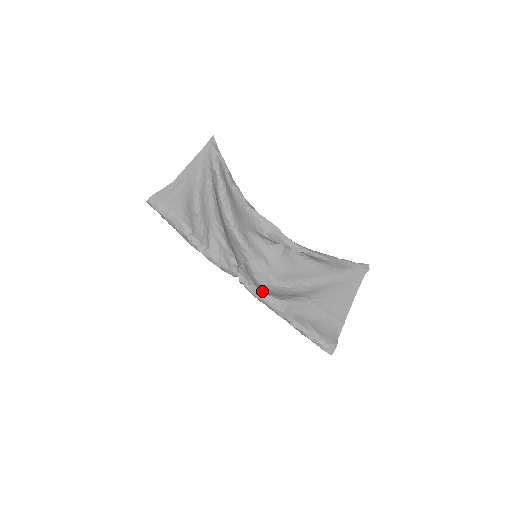
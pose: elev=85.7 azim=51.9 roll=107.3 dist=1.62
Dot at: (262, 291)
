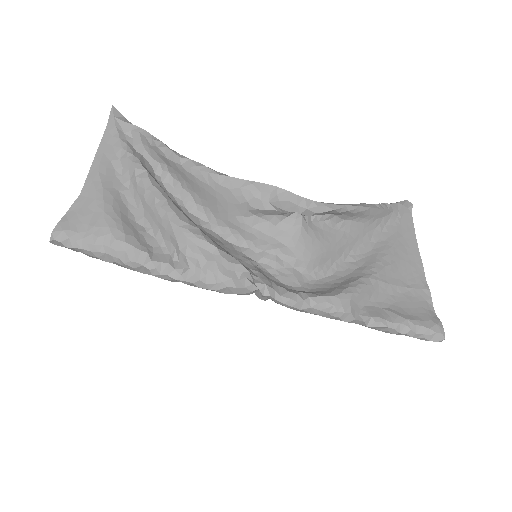
Dot at: (303, 295)
